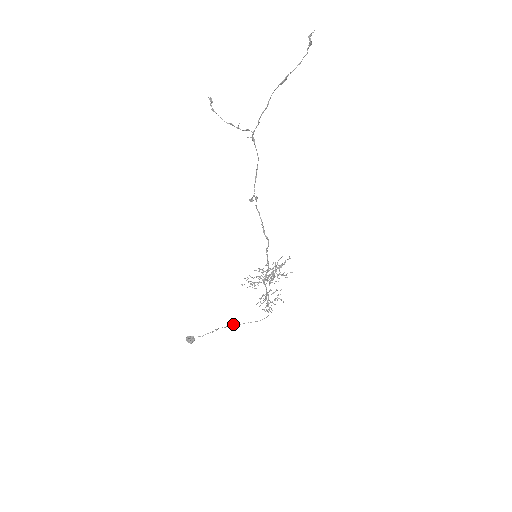
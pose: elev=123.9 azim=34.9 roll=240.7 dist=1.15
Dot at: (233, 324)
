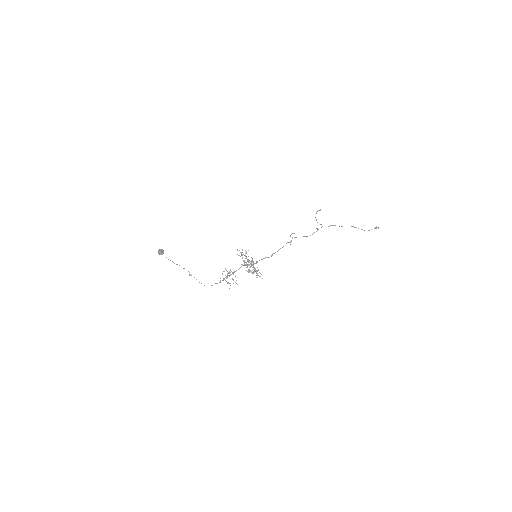
Dot at: occluded
